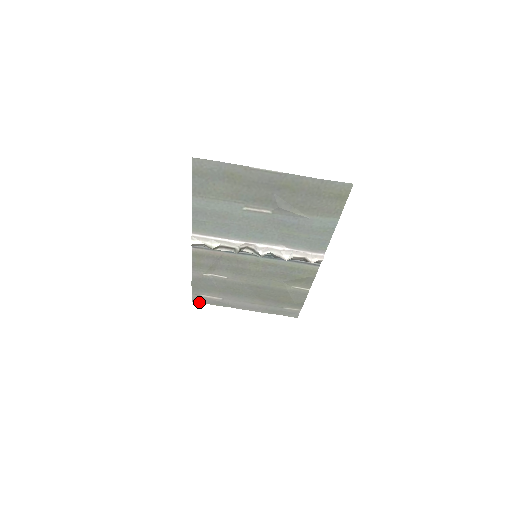
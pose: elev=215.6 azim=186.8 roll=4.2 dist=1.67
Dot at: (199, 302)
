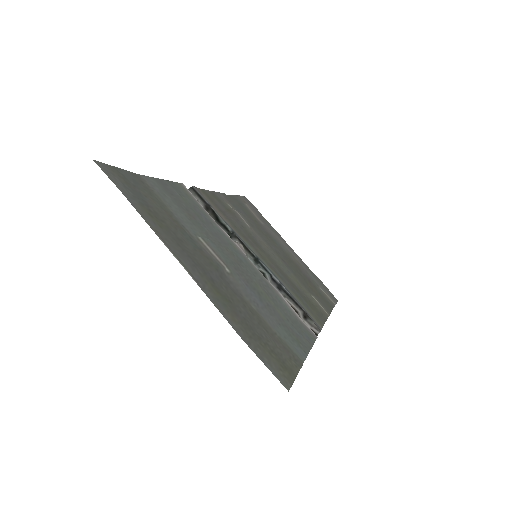
Dot at: occluded
